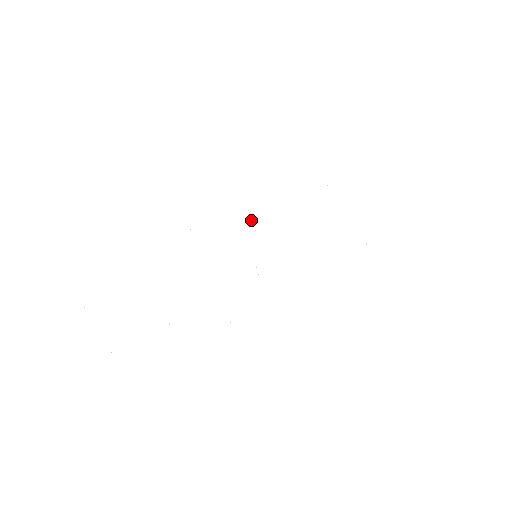
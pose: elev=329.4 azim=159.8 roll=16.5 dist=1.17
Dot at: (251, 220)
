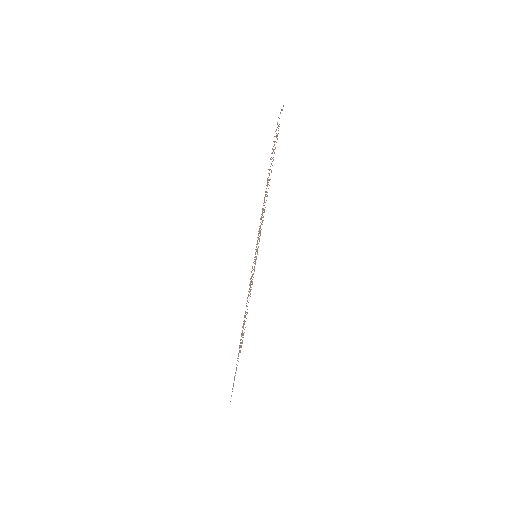
Dot at: occluded
